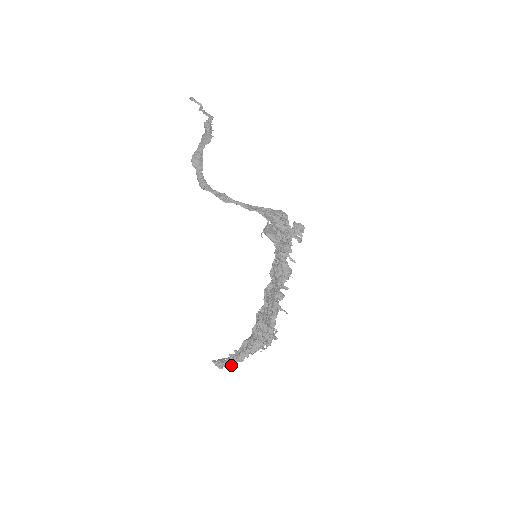
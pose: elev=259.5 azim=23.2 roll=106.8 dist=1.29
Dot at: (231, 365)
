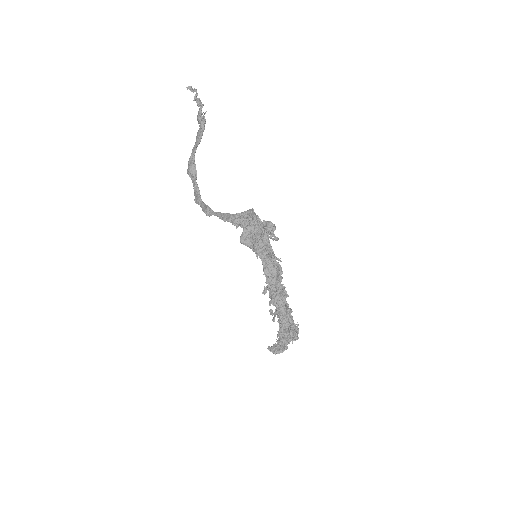
Dot at: (280, 352)
